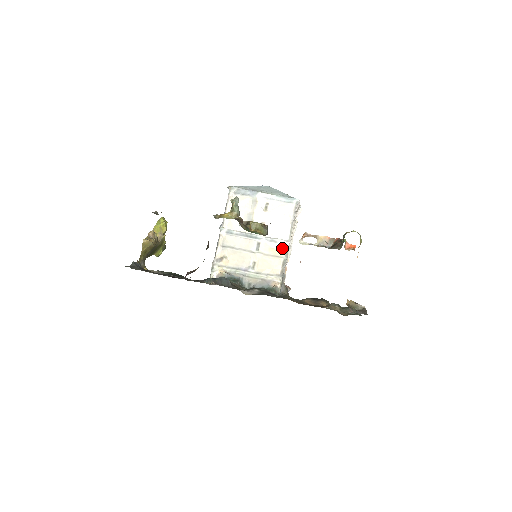
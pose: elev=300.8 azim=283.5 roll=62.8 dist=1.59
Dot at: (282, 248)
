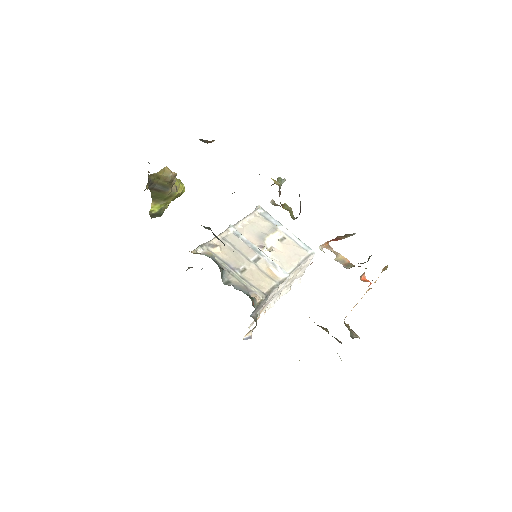
Dot at: (279, 275)
